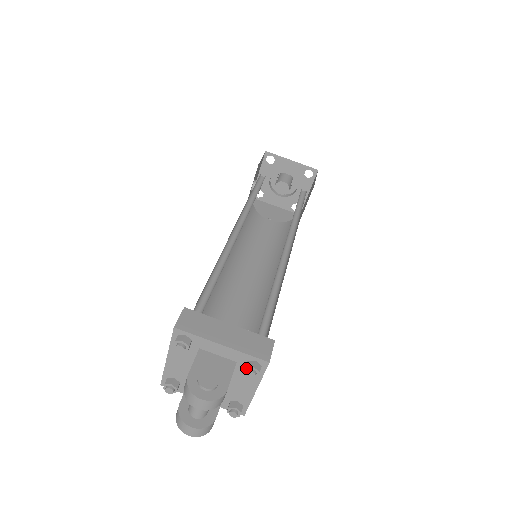
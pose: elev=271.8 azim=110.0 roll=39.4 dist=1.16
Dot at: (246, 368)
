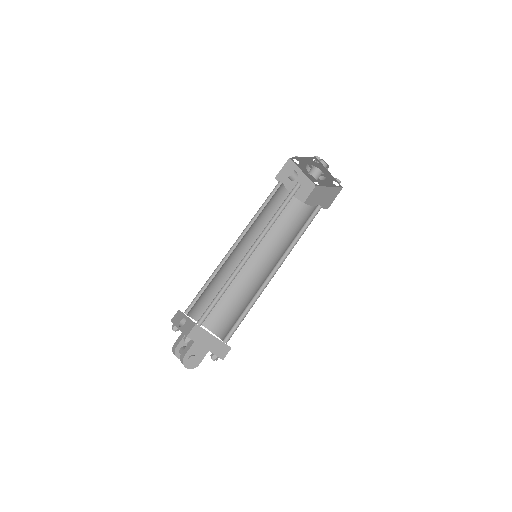
Dot at: (212, 357)
